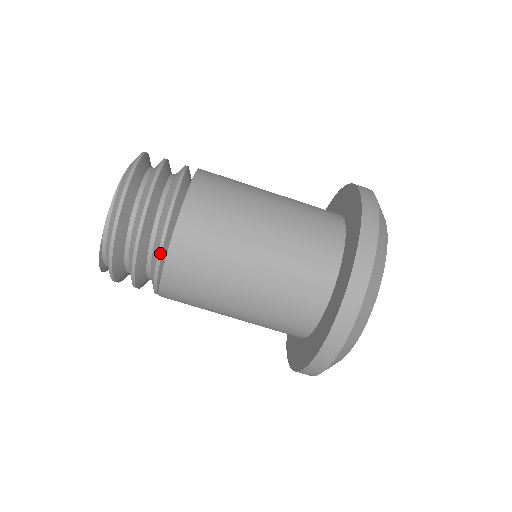
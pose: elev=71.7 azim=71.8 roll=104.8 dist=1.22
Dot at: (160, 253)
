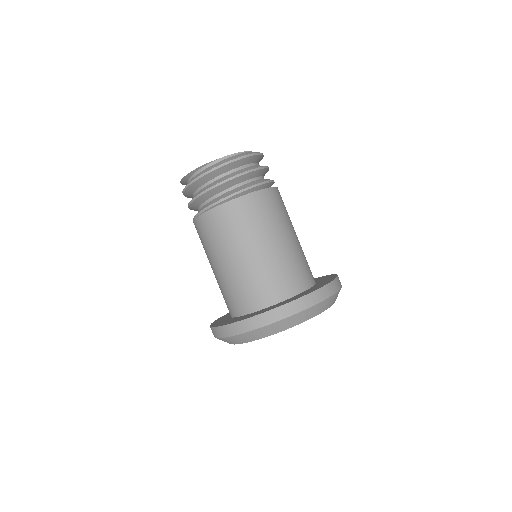
Dot at: (236, 193)
